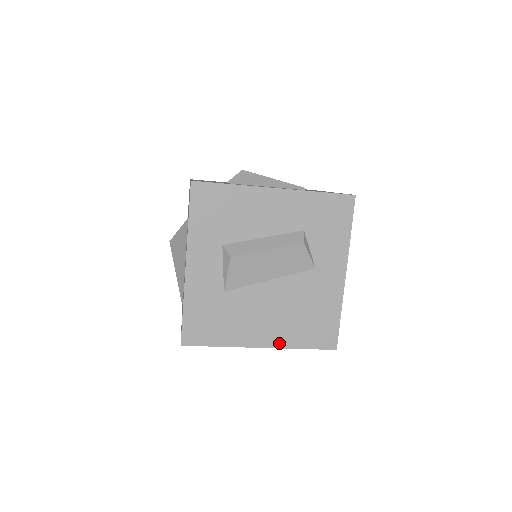
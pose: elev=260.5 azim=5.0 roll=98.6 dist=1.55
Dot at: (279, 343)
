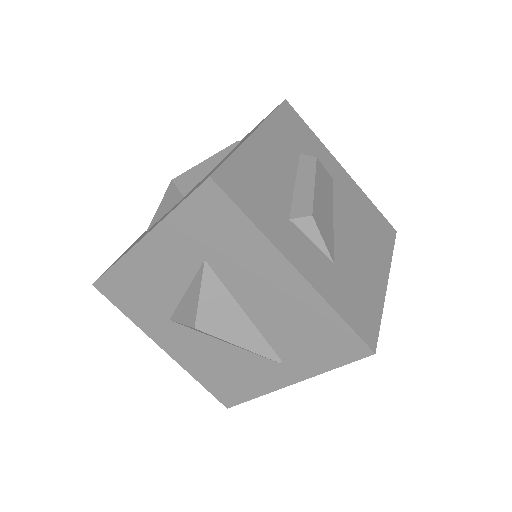
Dot at: (386, 265)
